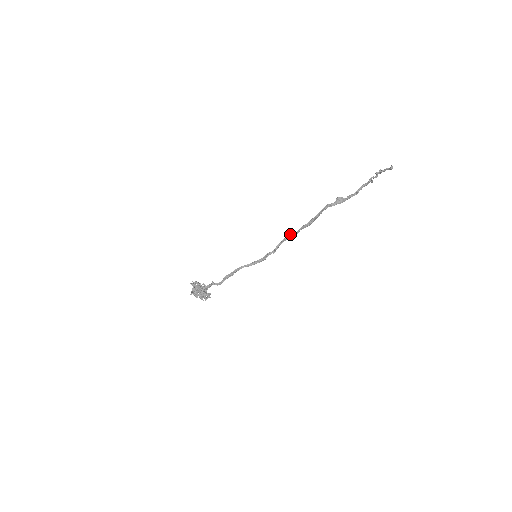
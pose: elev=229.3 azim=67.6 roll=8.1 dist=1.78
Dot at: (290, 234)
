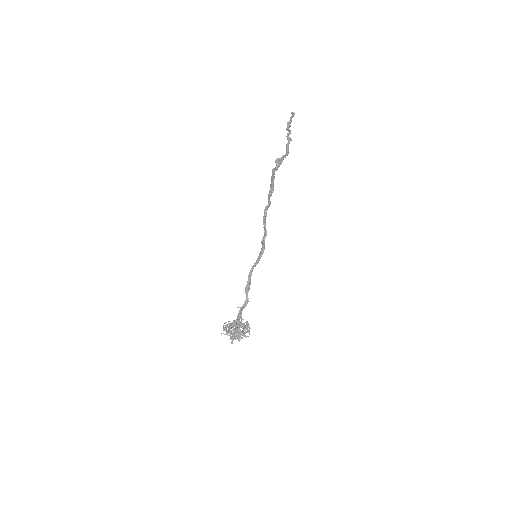
Dot at: occluded
